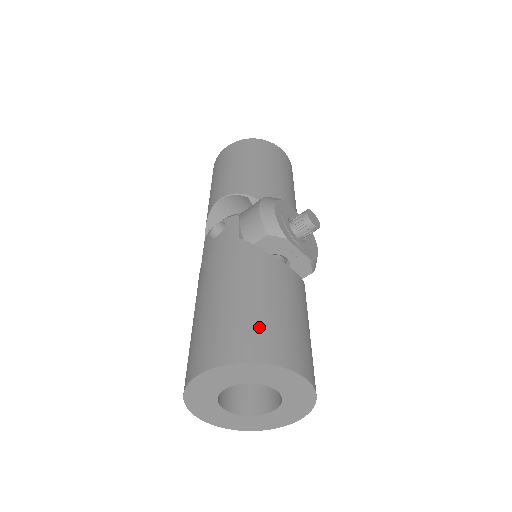
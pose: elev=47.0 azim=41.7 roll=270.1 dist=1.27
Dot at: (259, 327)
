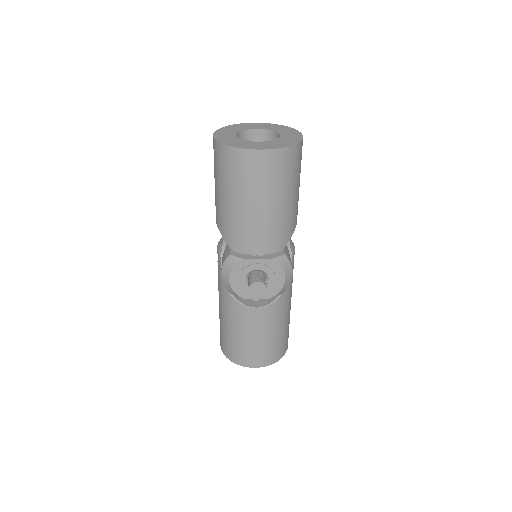
Dot at: (231, 346)
